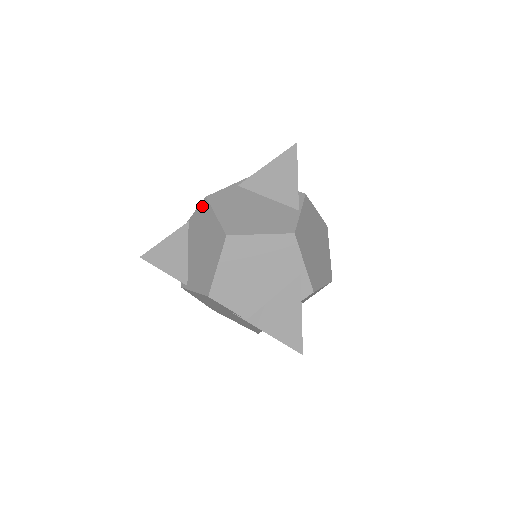
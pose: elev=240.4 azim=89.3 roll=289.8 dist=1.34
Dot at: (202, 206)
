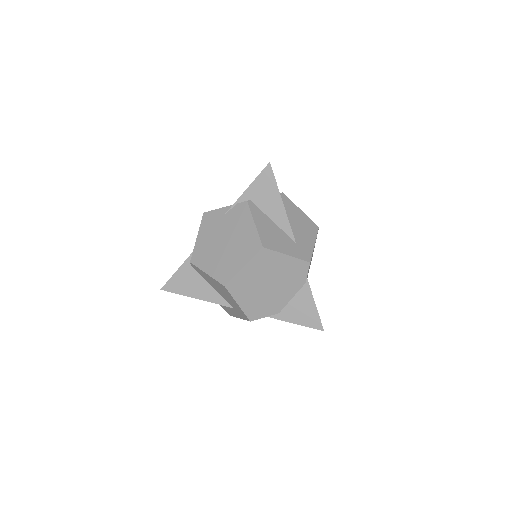
Dot at: occluded
